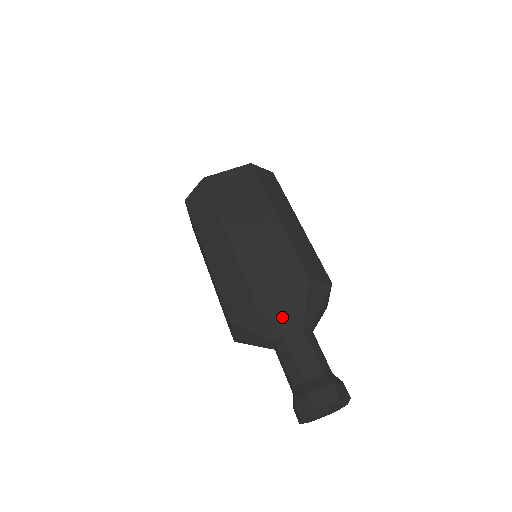
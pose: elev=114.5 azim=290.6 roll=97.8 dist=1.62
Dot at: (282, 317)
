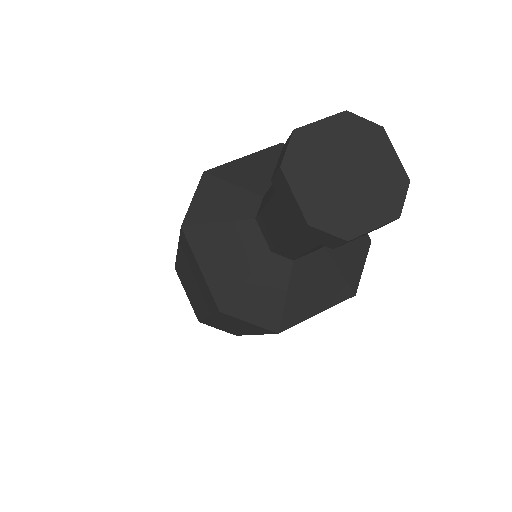
Dot at: (254, 180)
